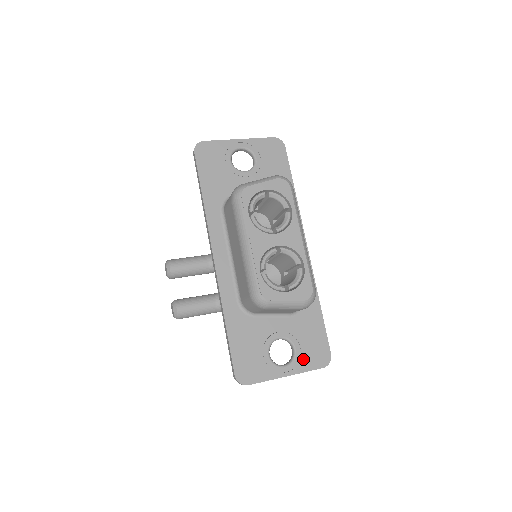
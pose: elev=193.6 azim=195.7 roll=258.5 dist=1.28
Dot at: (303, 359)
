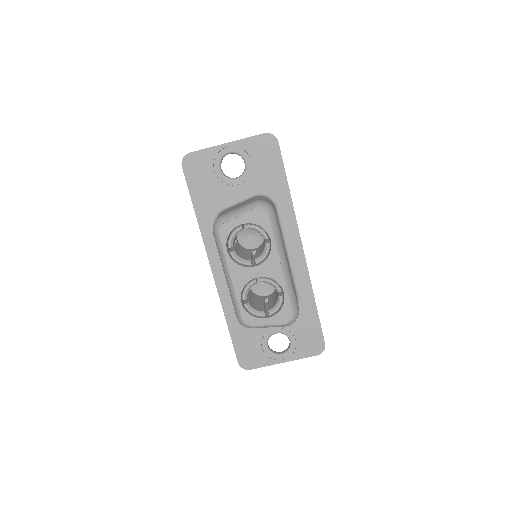
Dot at: (298, 349)
